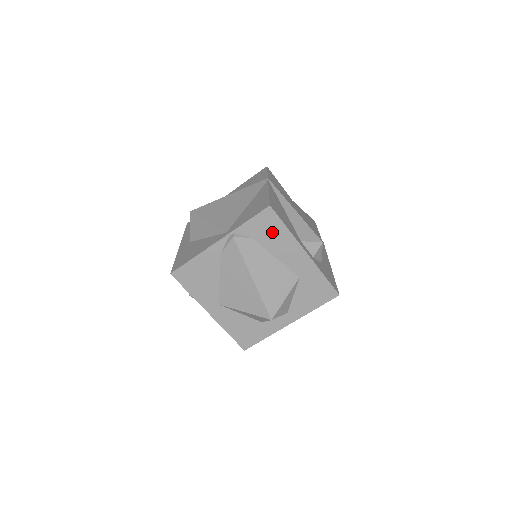
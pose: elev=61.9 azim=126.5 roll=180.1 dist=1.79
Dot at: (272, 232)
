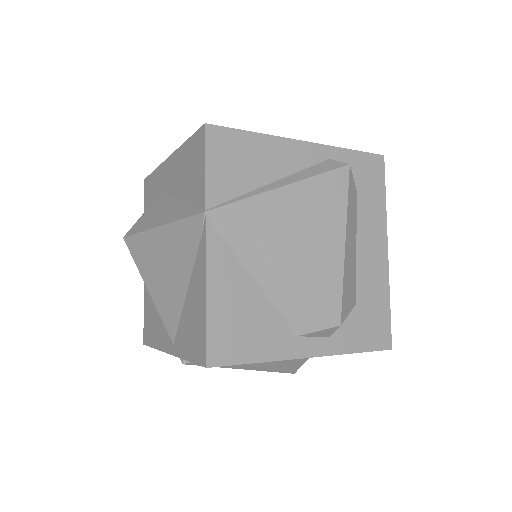
Dot at: occluded
